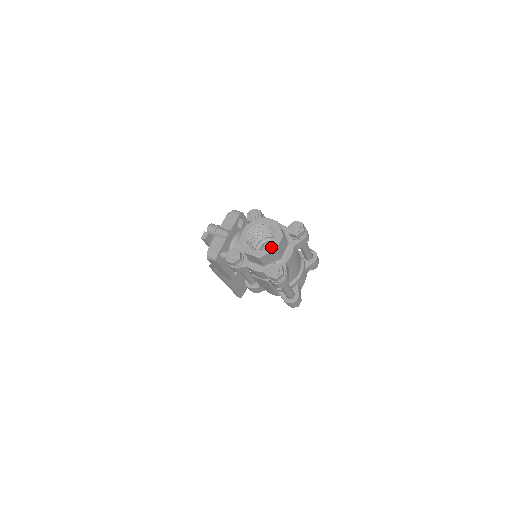
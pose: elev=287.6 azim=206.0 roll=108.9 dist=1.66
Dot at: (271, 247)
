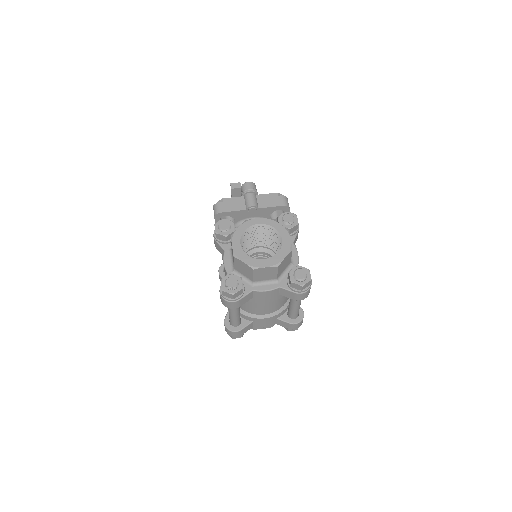
Dot at: (255, 261)
